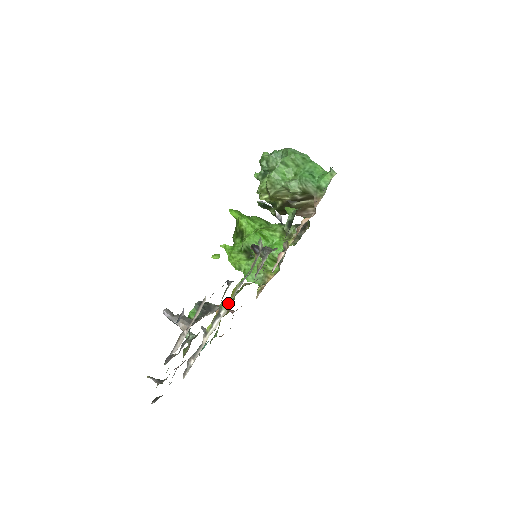
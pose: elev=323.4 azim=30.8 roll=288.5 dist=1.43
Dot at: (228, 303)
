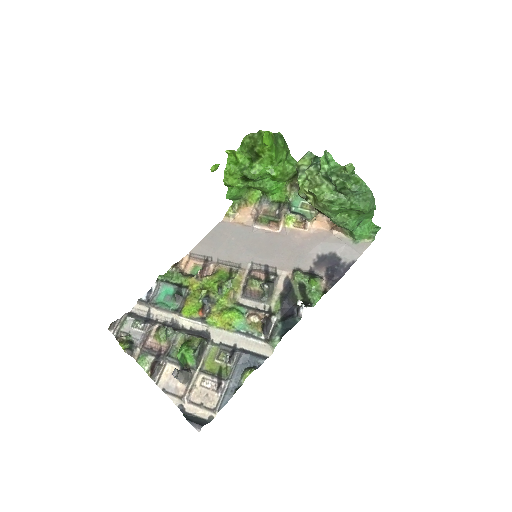
Dot at: (214, 326)
